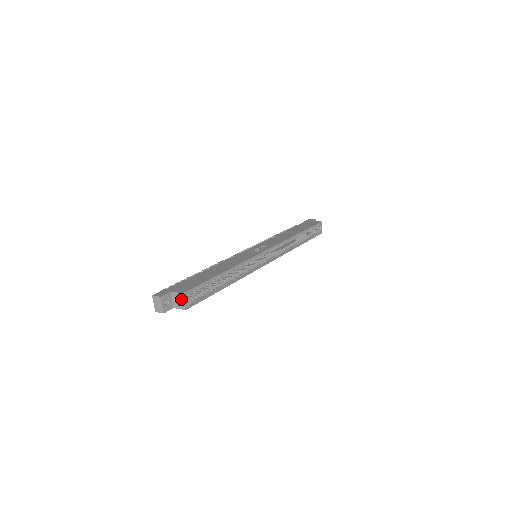
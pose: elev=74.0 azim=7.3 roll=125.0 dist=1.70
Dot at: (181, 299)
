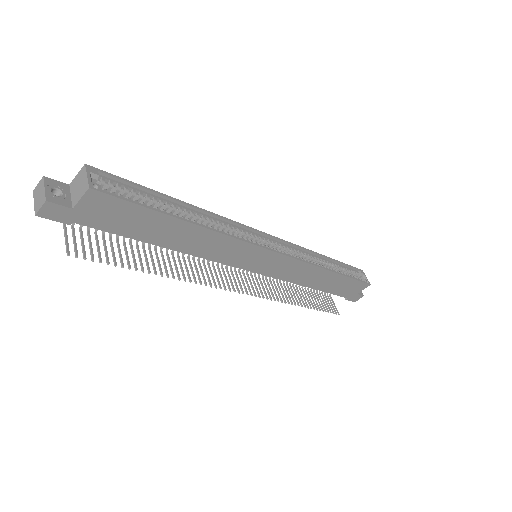
Dot at: (83, 176)
